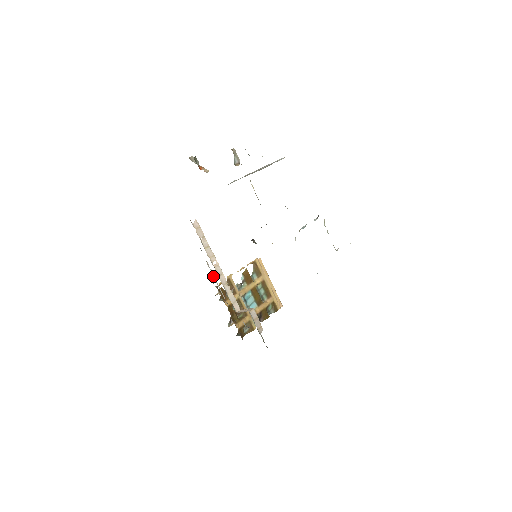
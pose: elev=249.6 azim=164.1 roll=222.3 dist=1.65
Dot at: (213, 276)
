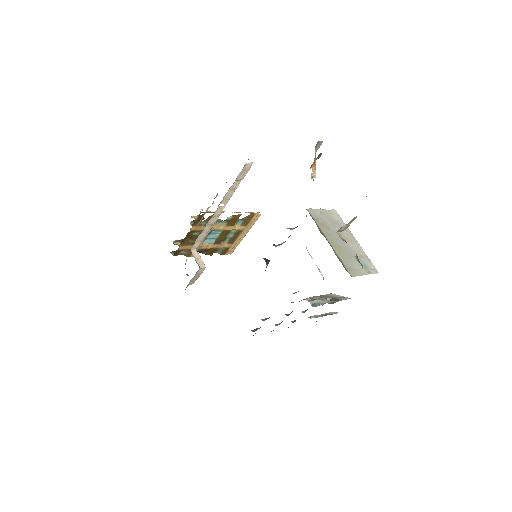
Dot at: (208, 208)
